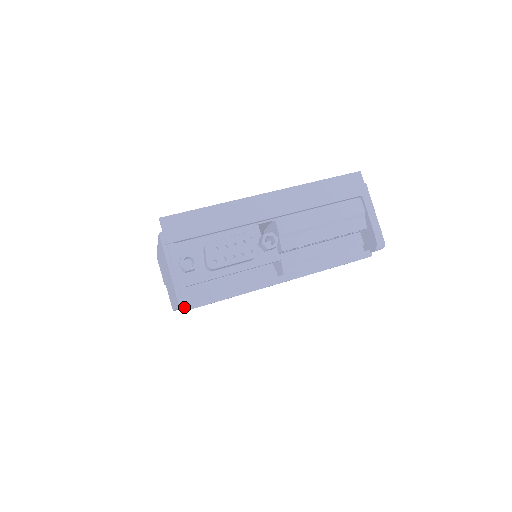
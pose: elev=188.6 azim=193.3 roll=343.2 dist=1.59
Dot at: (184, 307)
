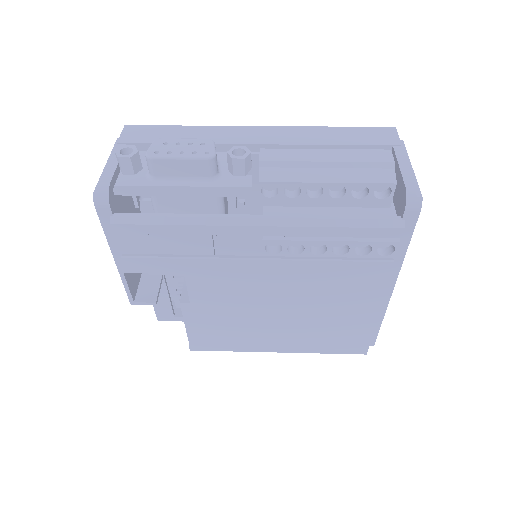
Dot at: (123, 253)
